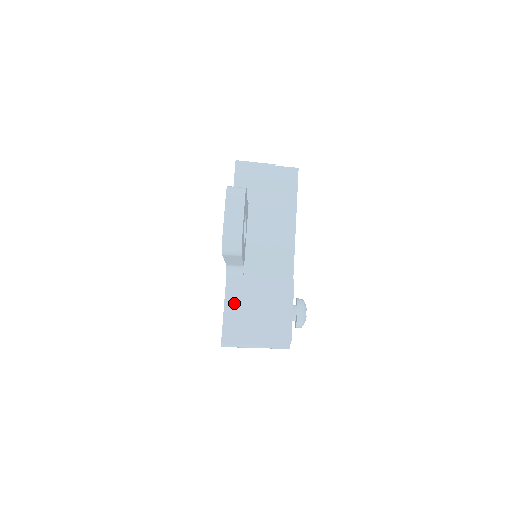
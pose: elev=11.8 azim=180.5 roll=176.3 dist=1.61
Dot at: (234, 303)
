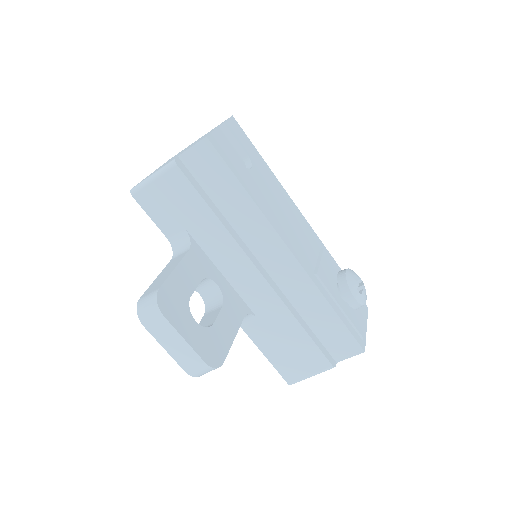
Dot at: (269, 345)
